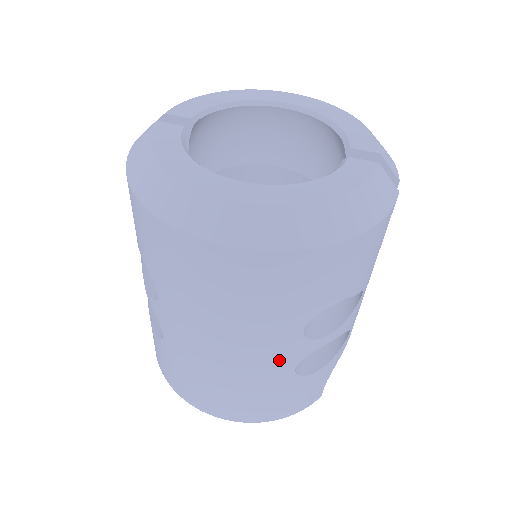
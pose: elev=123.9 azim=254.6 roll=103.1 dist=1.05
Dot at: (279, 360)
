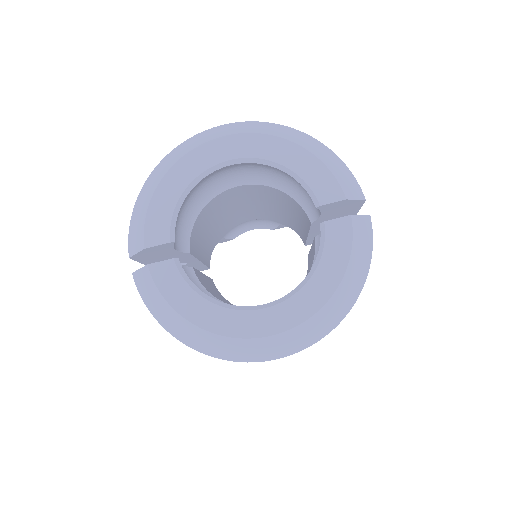
Dot at: occluded
